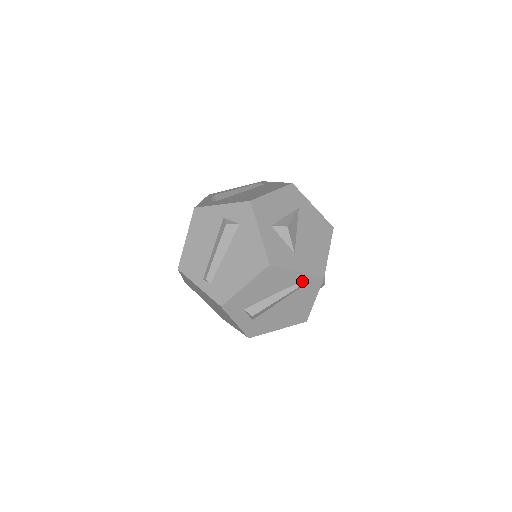
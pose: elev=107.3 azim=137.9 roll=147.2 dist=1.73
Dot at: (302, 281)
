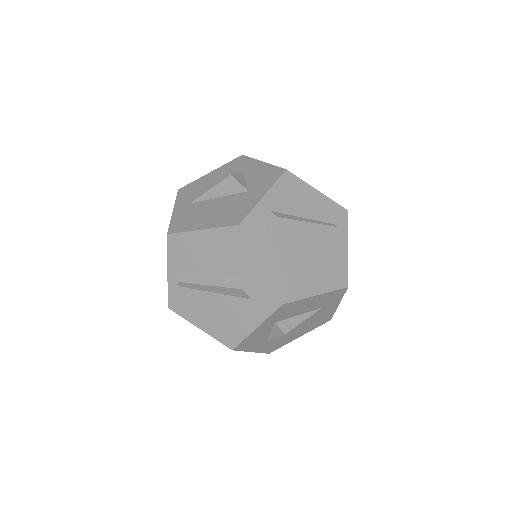
Dot at: occluded
